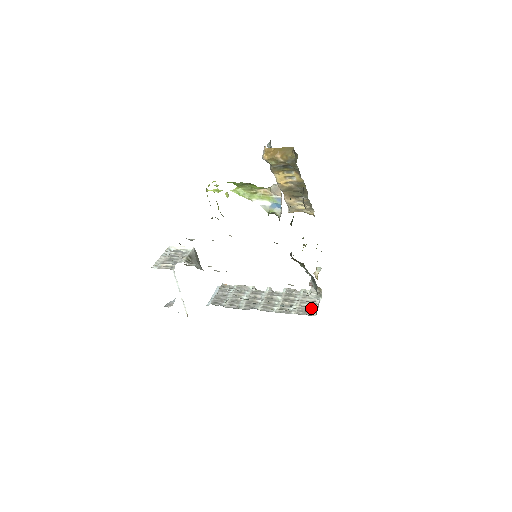
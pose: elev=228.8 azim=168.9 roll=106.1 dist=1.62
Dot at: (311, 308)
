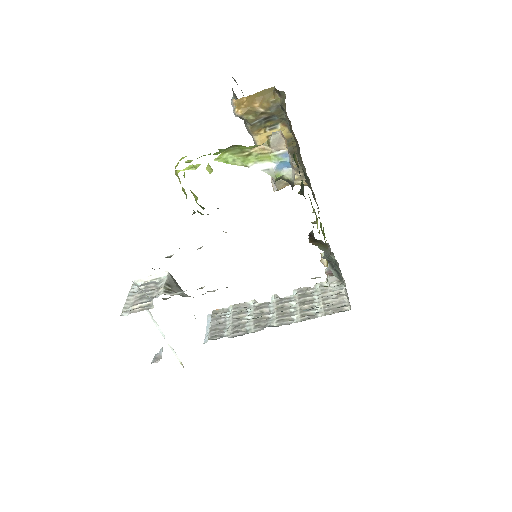
Dot at: (340, 302)
